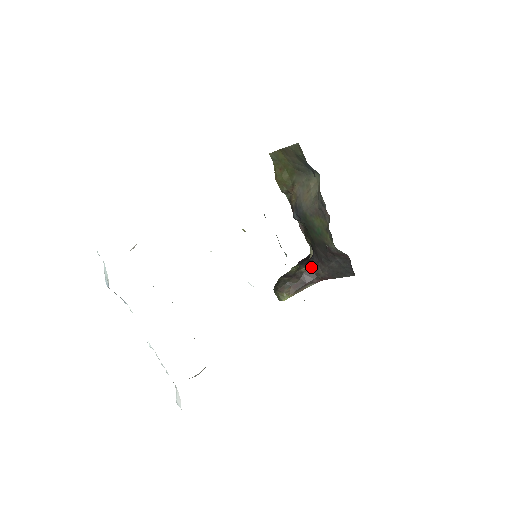
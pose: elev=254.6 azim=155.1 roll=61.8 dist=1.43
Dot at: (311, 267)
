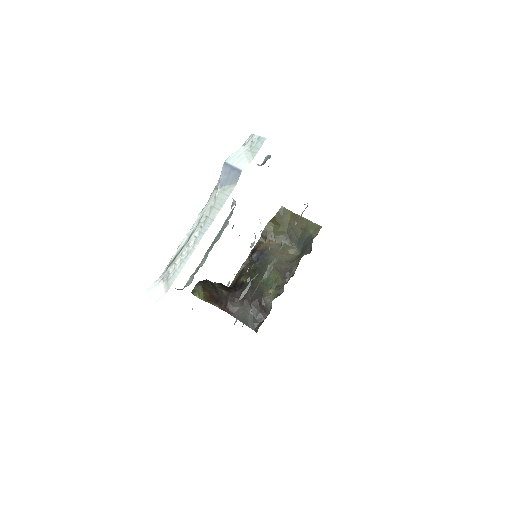
Dot at: (230, 296)
